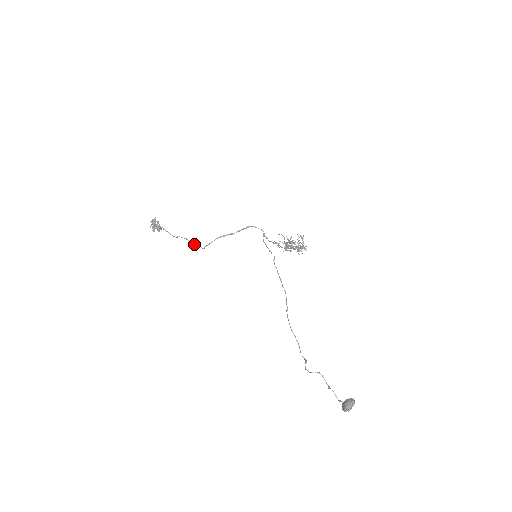
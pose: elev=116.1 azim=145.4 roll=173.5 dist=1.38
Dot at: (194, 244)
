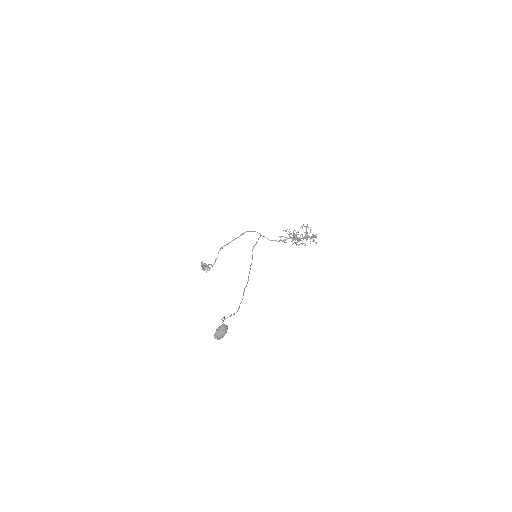
Dot at: (211, 265)
